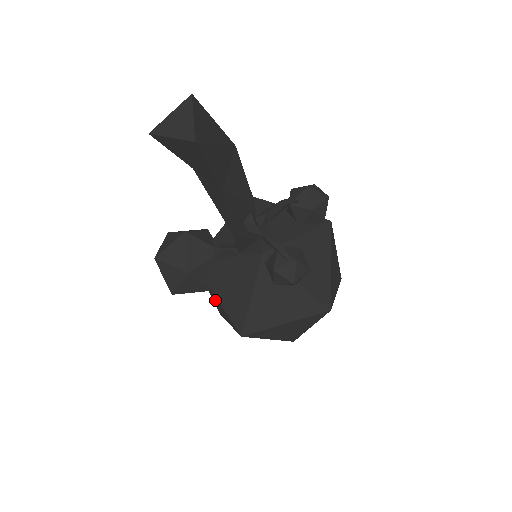
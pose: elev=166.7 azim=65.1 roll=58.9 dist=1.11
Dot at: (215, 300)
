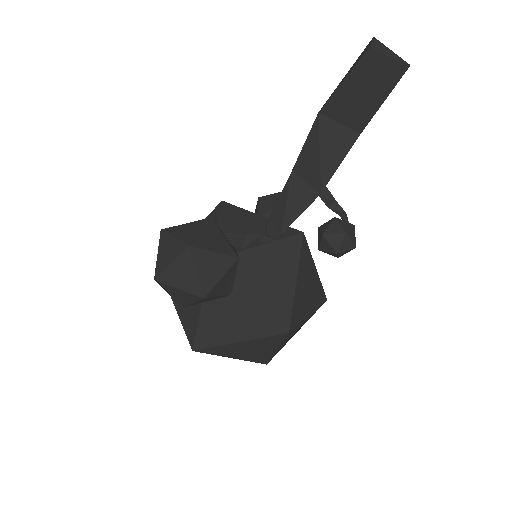
Dot at: (225, 312)
